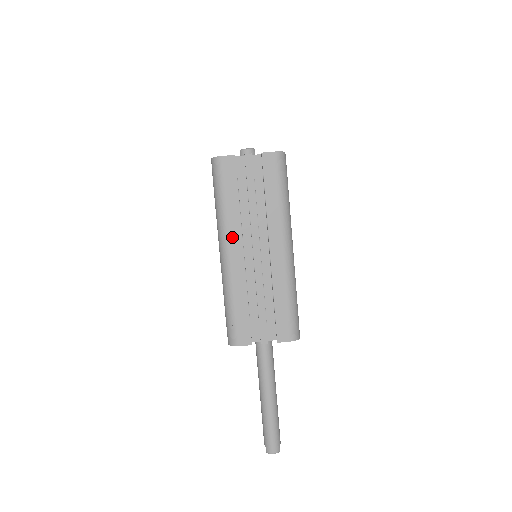
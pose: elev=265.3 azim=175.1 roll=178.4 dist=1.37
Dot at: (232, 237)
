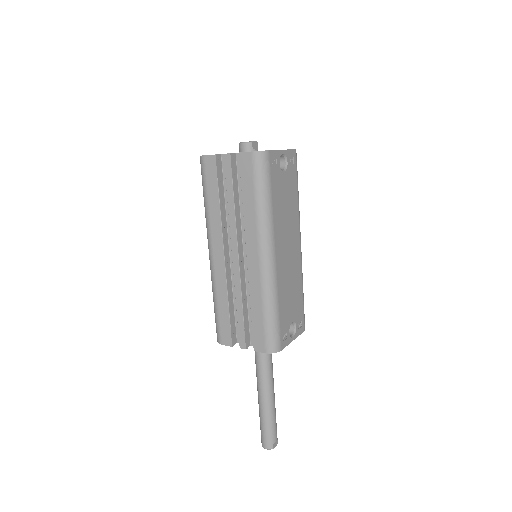
Dot at: (214, 239)
